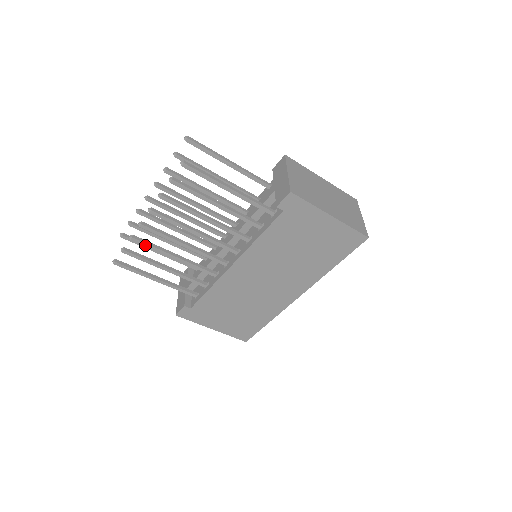
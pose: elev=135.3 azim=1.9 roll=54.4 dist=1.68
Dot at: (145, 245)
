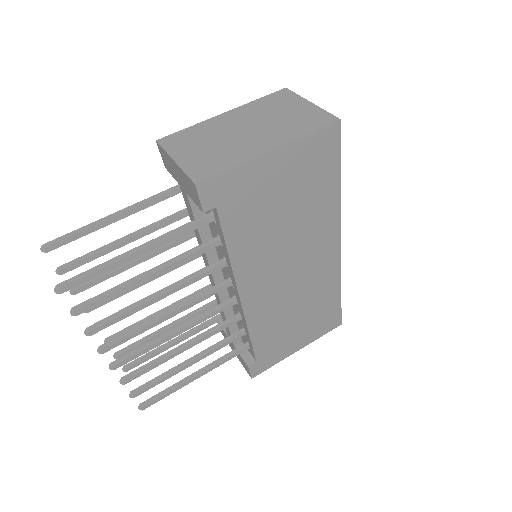
Dot at: (143, 373)
